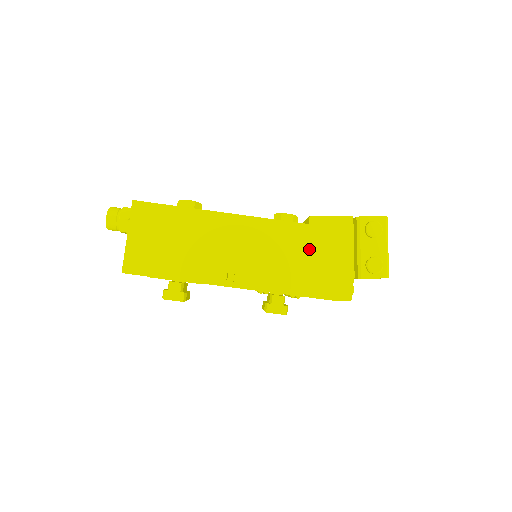
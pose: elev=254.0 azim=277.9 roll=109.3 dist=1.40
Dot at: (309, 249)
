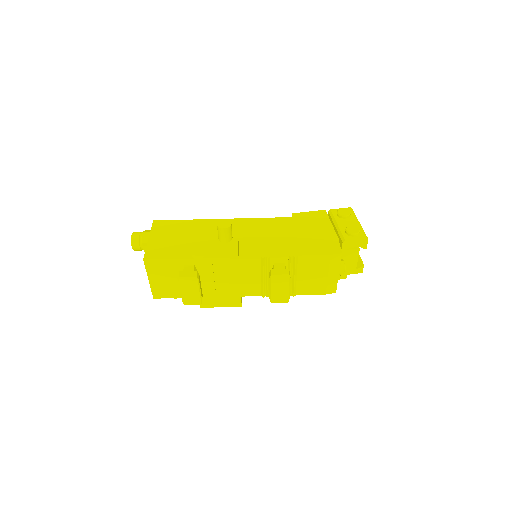
Dot at: (296, 229)
